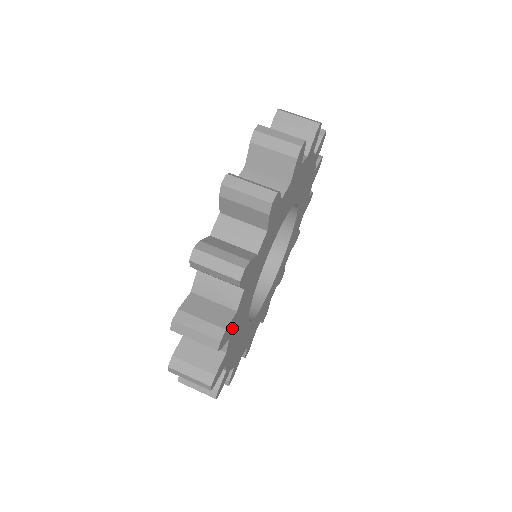
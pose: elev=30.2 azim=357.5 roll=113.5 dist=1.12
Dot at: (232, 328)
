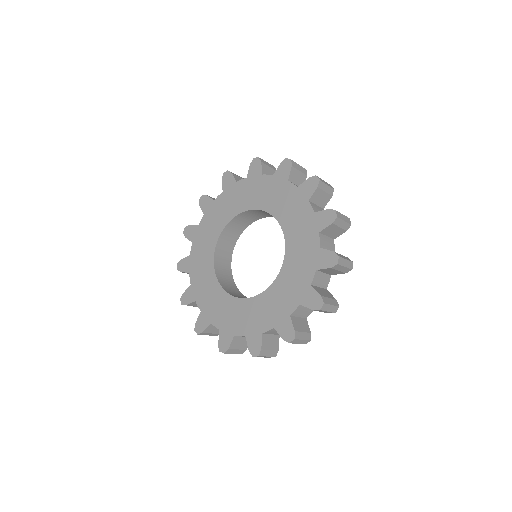
Dot at: occluded
